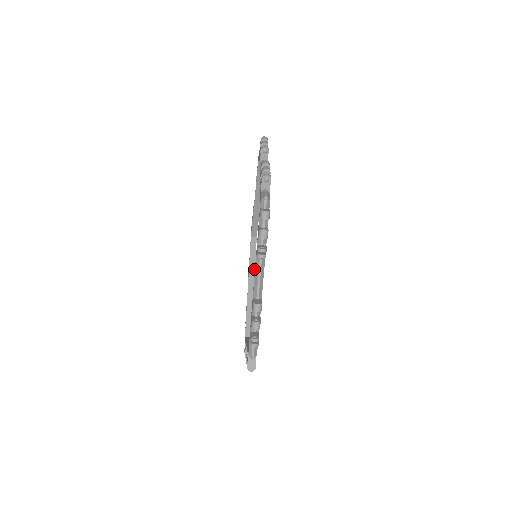
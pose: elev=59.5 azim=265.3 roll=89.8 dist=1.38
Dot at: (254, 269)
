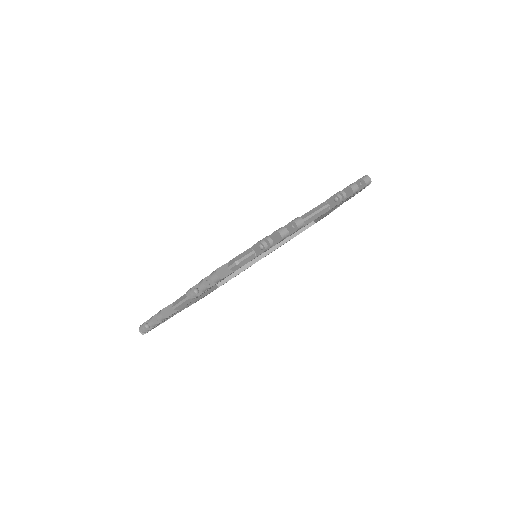
Dot at: (200, 298)
